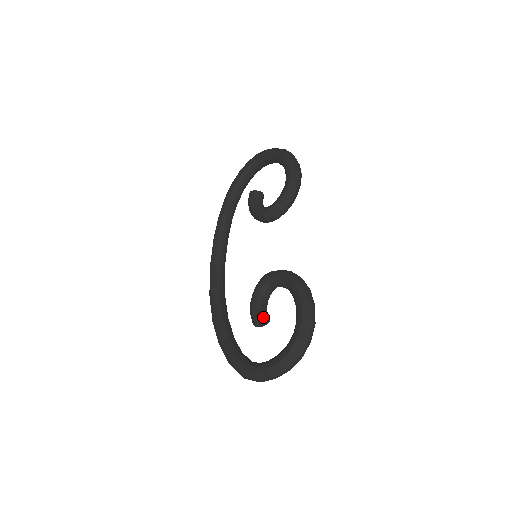
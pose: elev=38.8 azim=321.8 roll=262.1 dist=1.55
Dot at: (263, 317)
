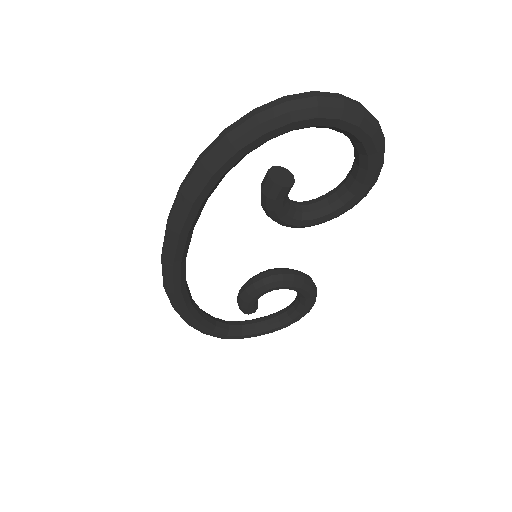
Dot at: occluded
